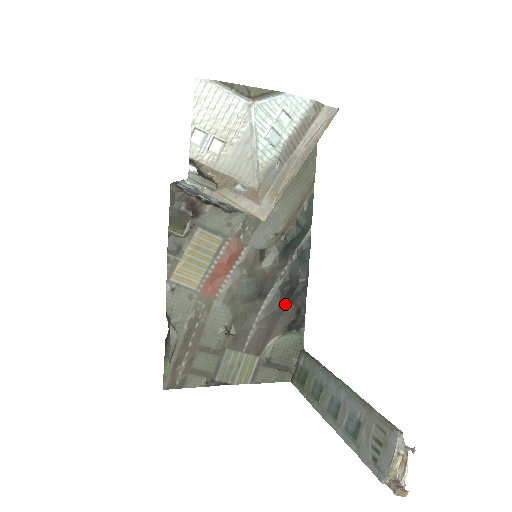
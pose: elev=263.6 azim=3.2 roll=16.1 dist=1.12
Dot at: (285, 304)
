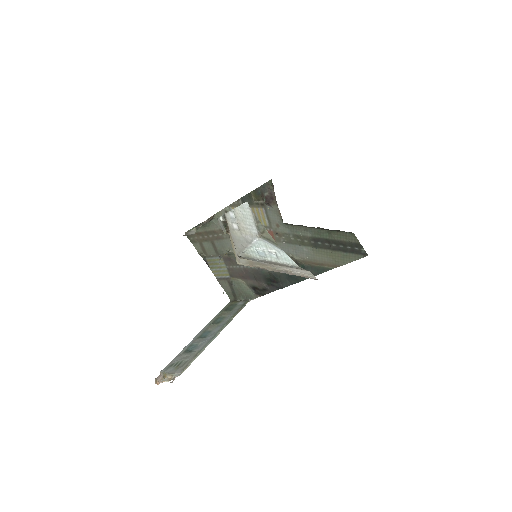
Dot at: (262, 280)
